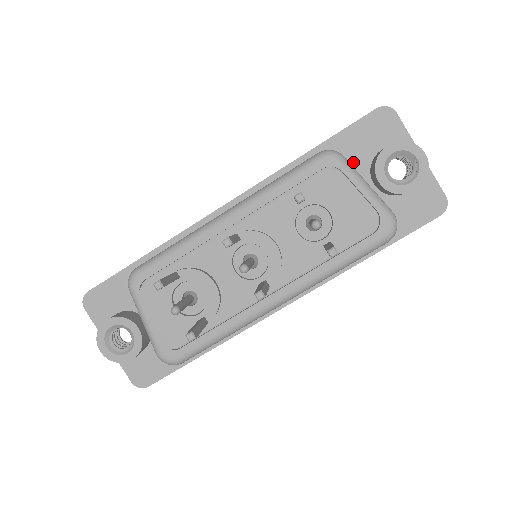
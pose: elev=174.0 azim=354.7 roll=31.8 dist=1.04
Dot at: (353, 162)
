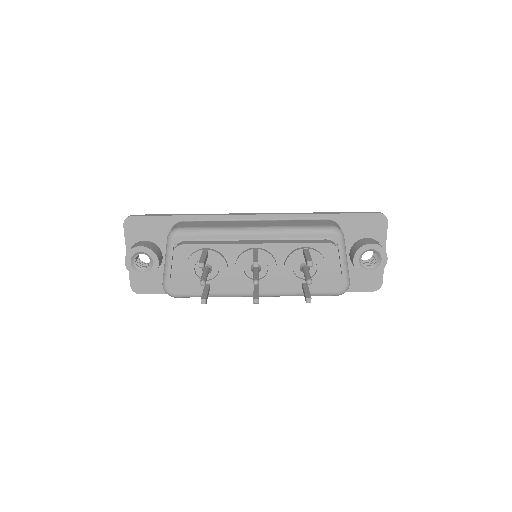
Dot at: (346, 235)
